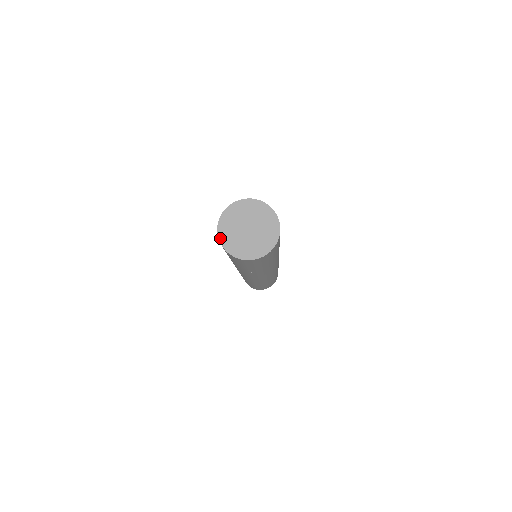
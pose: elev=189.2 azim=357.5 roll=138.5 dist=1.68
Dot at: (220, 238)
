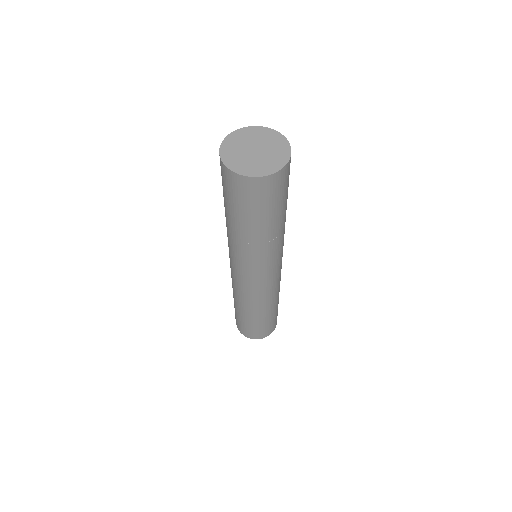
Dot at: (247, 175)
